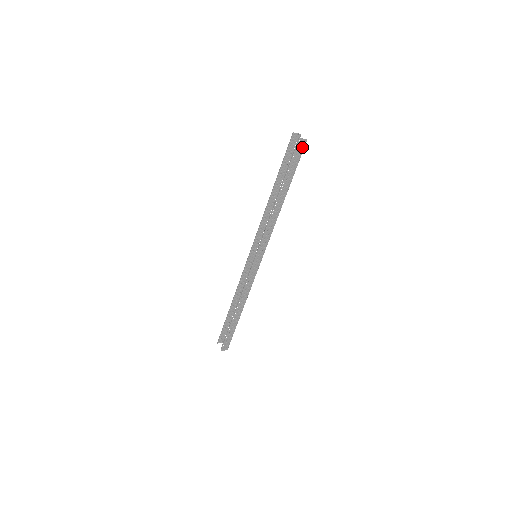
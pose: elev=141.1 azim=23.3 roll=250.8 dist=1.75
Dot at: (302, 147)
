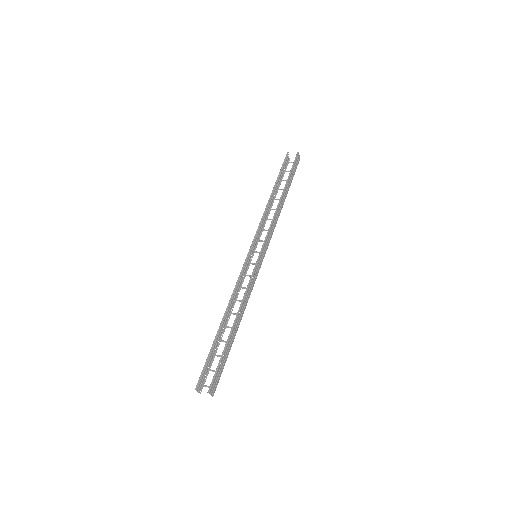
Dot at: (298, 162)
